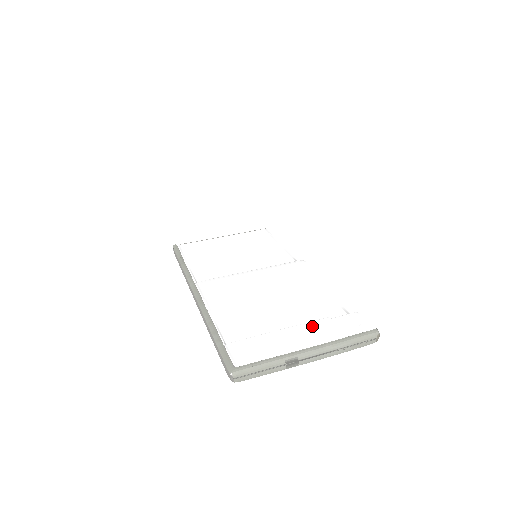
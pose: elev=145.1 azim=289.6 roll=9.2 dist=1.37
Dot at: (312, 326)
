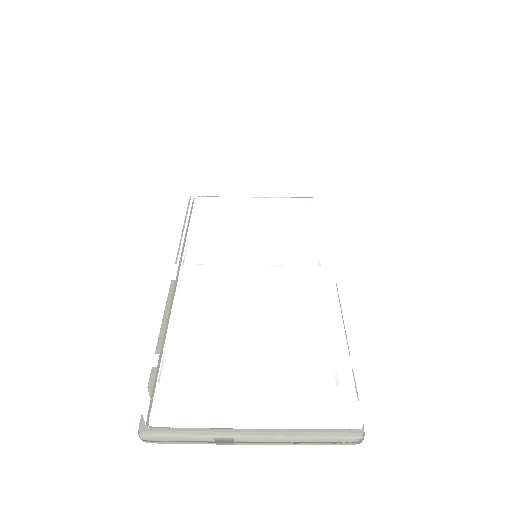
Dot at: (278, 391)
